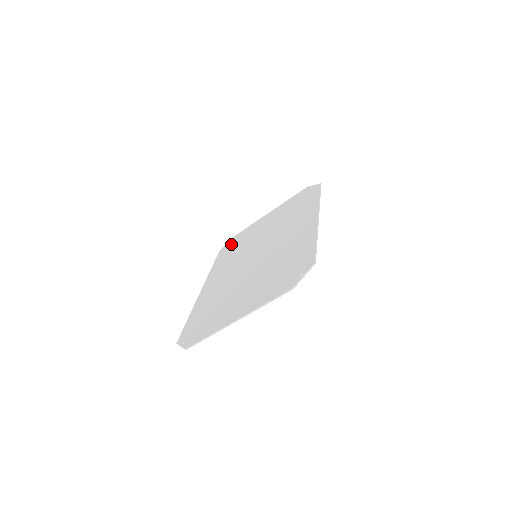
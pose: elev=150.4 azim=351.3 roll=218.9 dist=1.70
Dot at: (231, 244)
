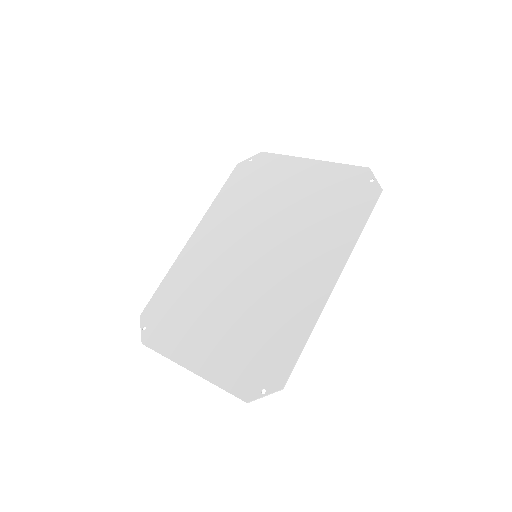
Dot at: (252, 170)
